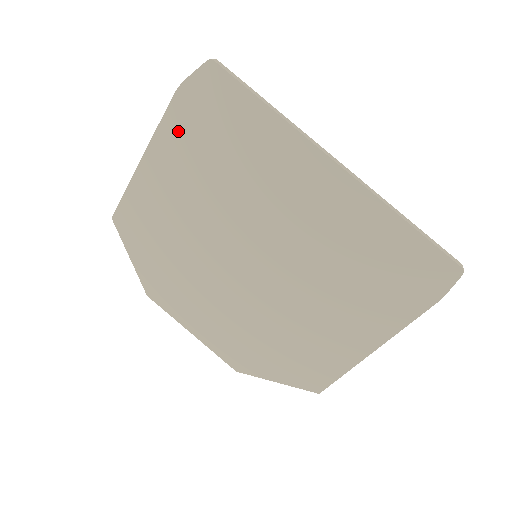
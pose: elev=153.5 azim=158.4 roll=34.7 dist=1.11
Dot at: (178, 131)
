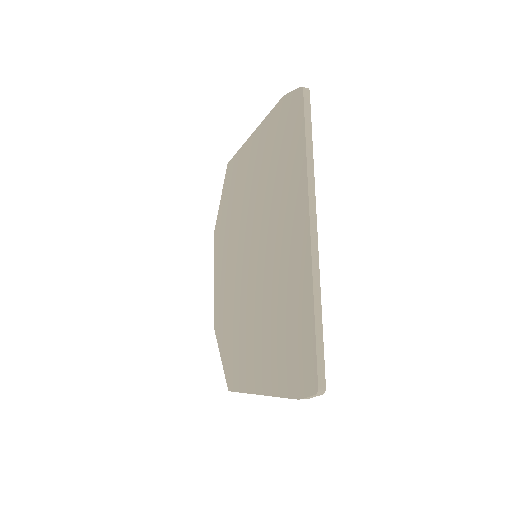
Dot at: (270, 128)
